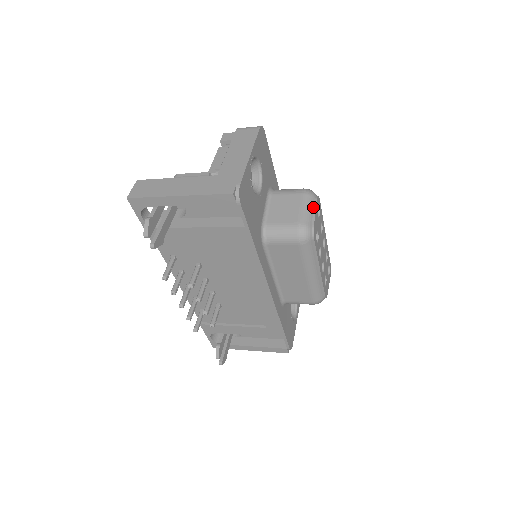
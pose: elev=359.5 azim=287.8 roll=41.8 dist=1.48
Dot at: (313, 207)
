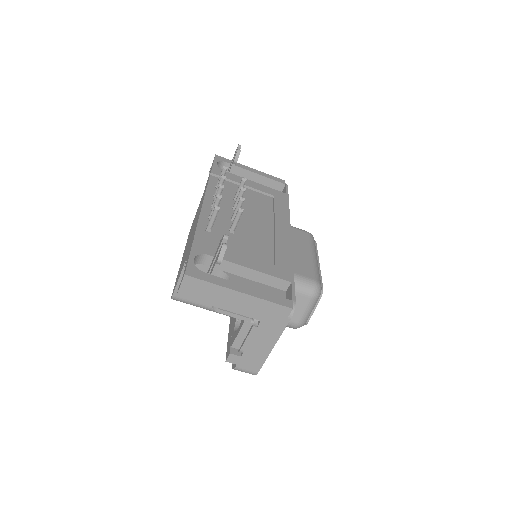
Dot at: occluded
